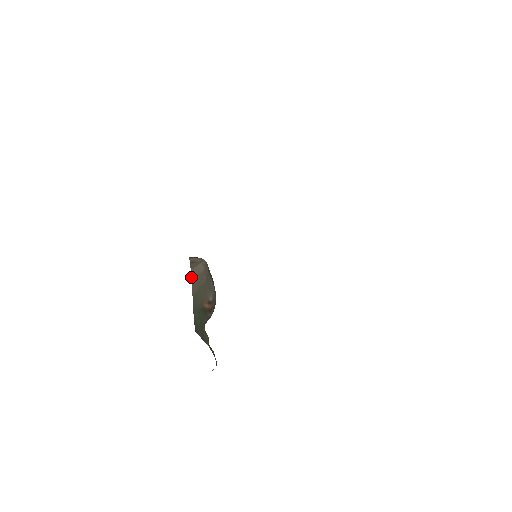
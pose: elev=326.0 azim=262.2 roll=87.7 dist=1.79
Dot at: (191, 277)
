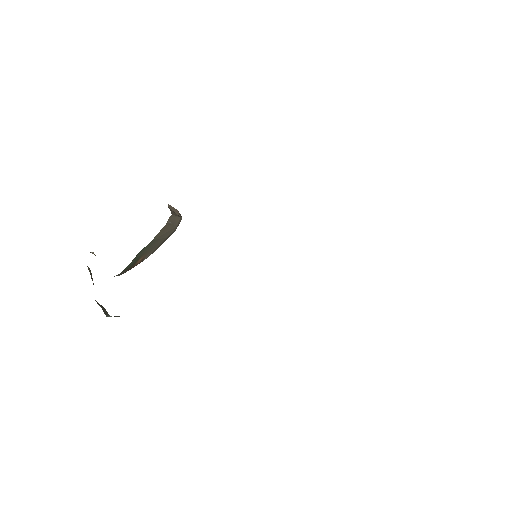
Dot at: (167, 222)
